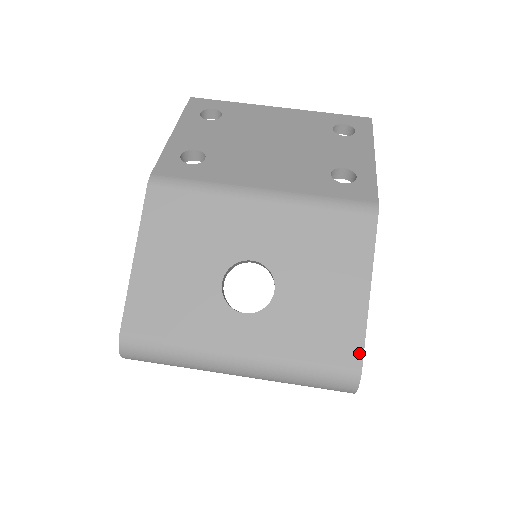
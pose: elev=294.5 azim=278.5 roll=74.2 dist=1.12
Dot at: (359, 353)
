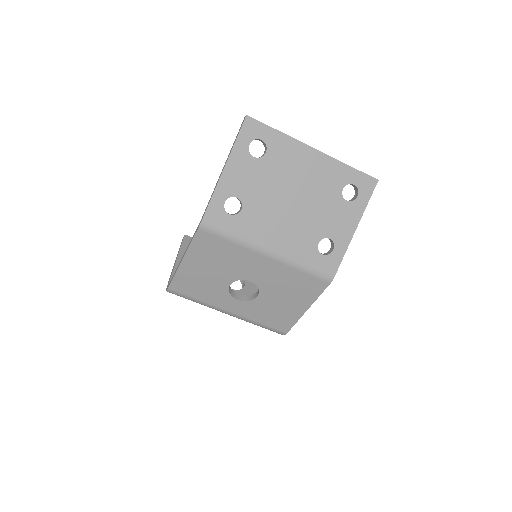
Dot at: (289, 328)
